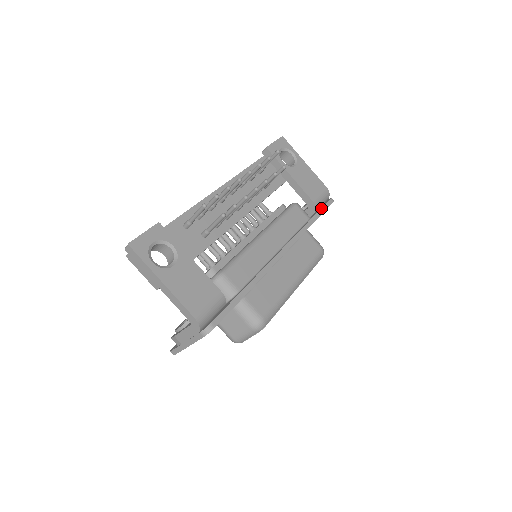
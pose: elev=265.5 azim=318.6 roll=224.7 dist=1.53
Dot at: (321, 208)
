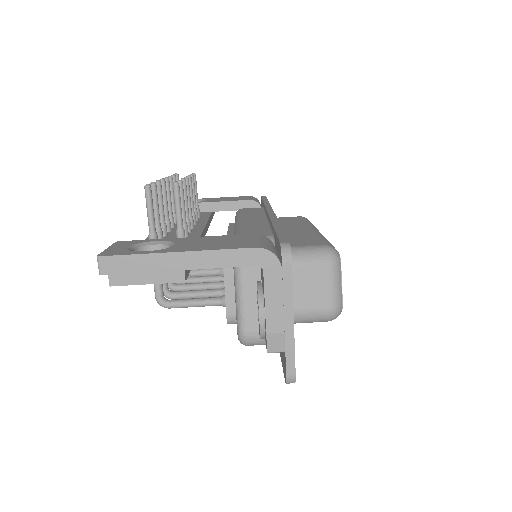
Dot at: (262, 199)
